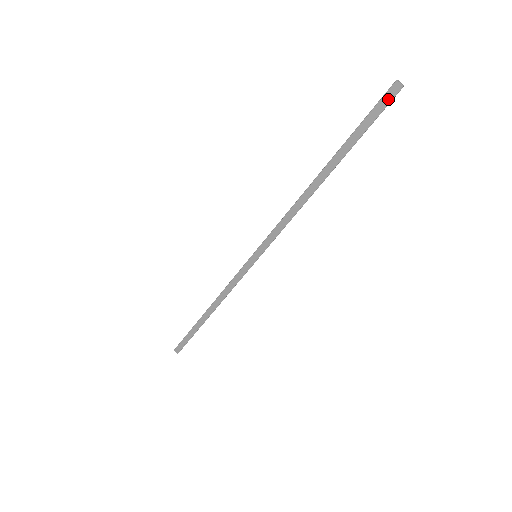
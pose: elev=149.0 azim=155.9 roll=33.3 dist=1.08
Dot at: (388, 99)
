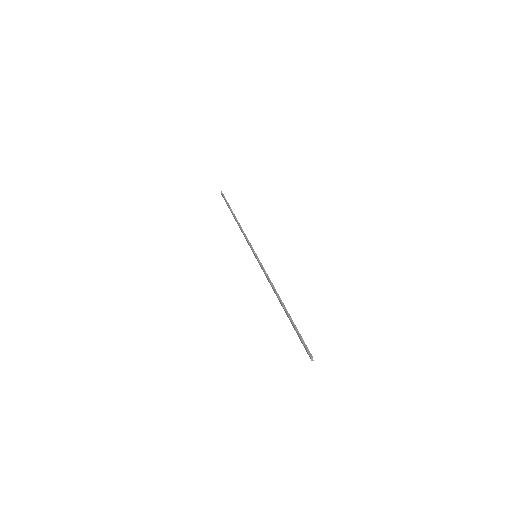
Dot at: (307, 351)
